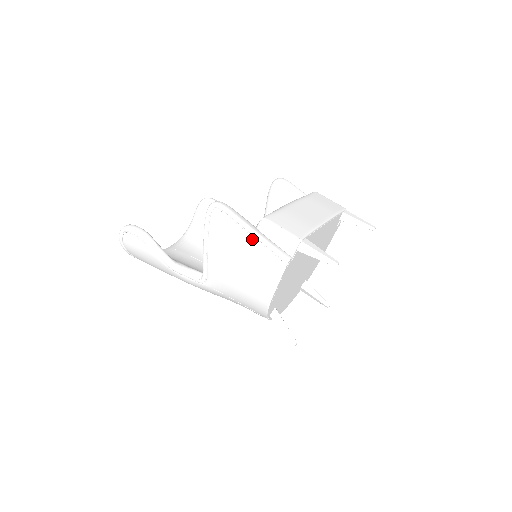
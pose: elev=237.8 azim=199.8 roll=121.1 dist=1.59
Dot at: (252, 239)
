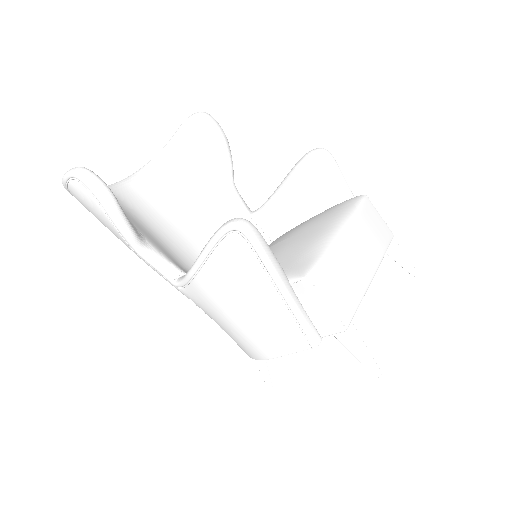
Dot at: (278, 297)
